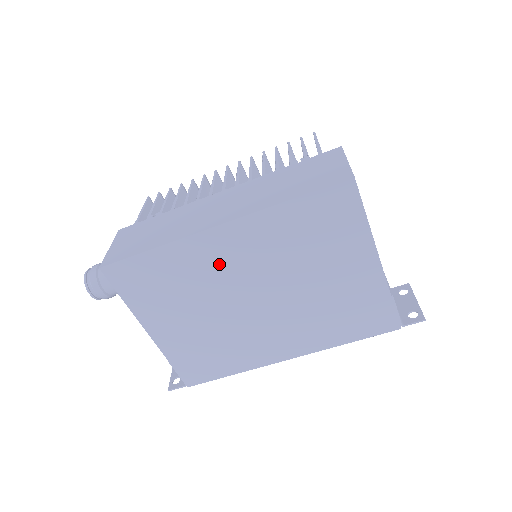
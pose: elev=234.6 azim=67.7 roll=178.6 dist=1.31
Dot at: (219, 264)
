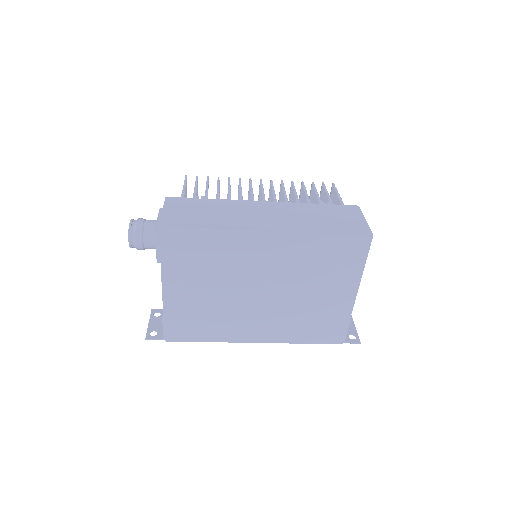
Dot at: (251, 257)
